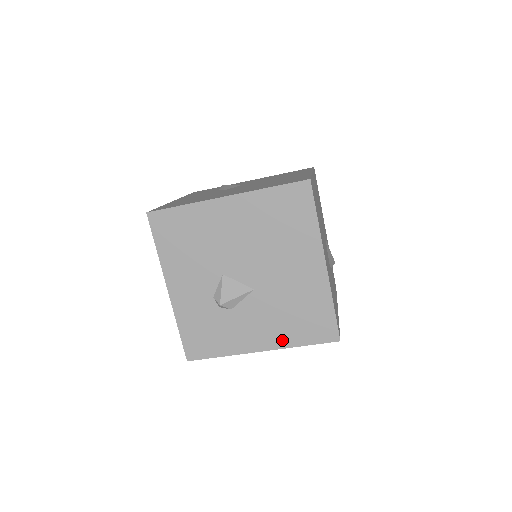
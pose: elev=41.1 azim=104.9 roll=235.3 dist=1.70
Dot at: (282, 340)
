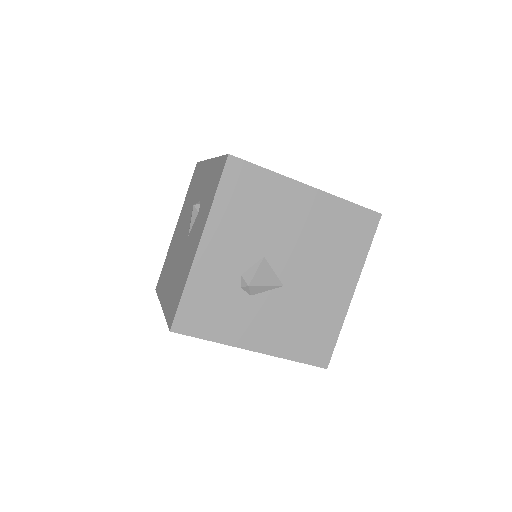
Dot at: (279, 347)
